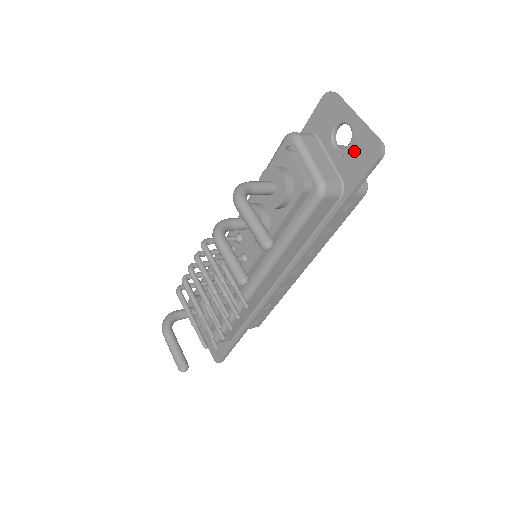
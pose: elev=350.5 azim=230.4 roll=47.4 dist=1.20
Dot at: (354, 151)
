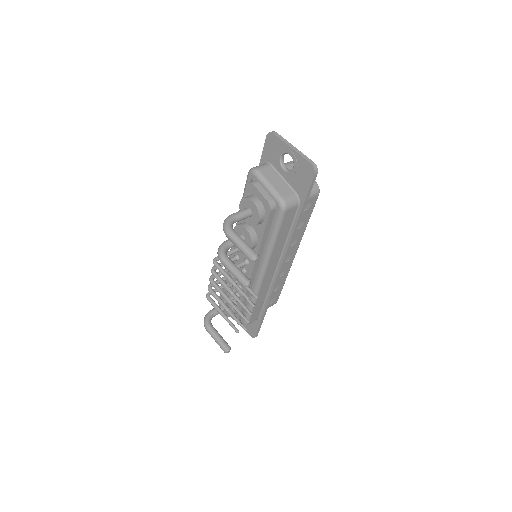
Dot at: (298, 172)
